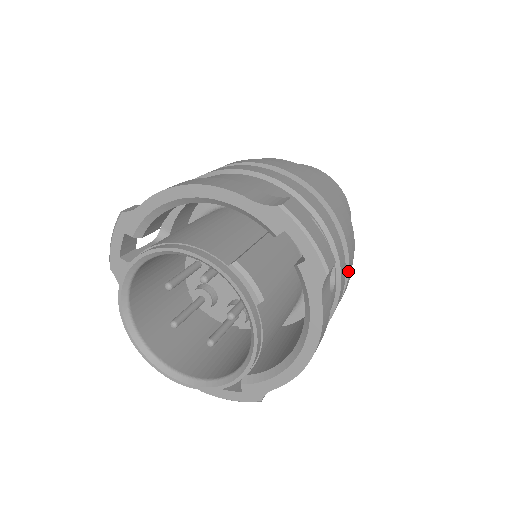
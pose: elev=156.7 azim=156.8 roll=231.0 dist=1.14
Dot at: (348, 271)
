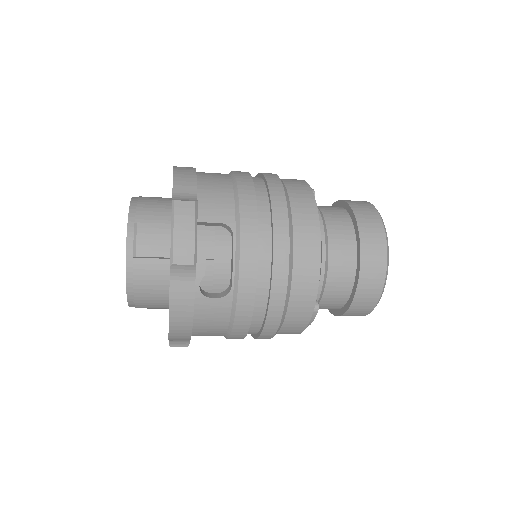
Dot at: (269, 301)
